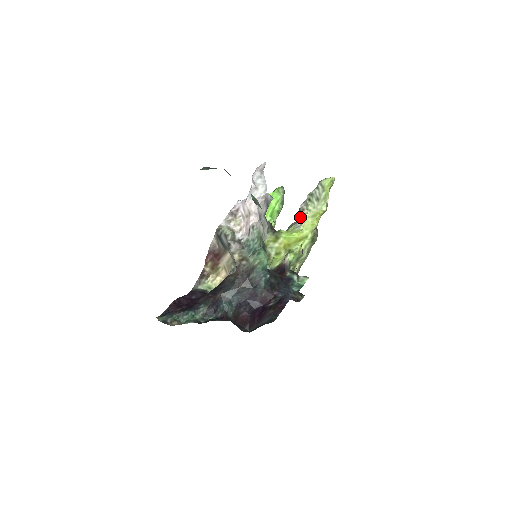
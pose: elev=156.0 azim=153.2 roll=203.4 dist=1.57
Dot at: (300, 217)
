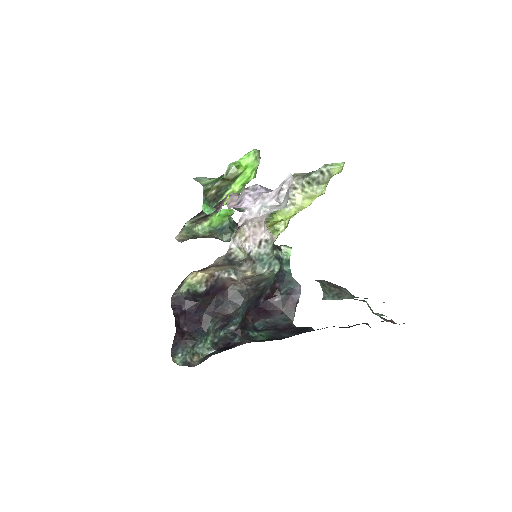
Dot at: (290, 195)
